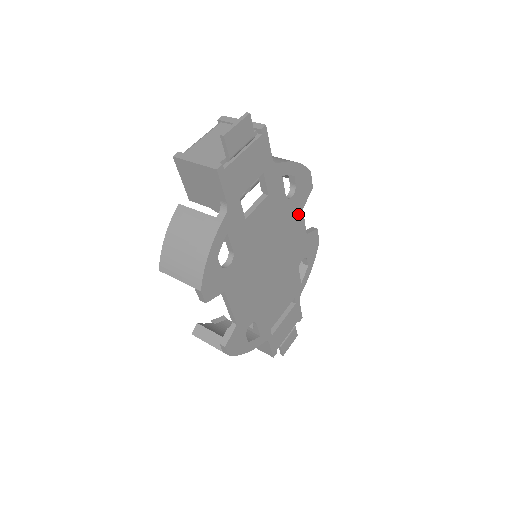
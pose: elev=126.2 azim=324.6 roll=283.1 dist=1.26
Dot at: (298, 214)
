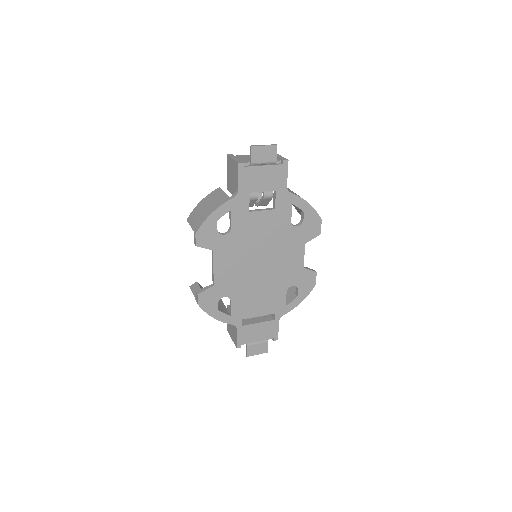
Dot at: (299, 244)
